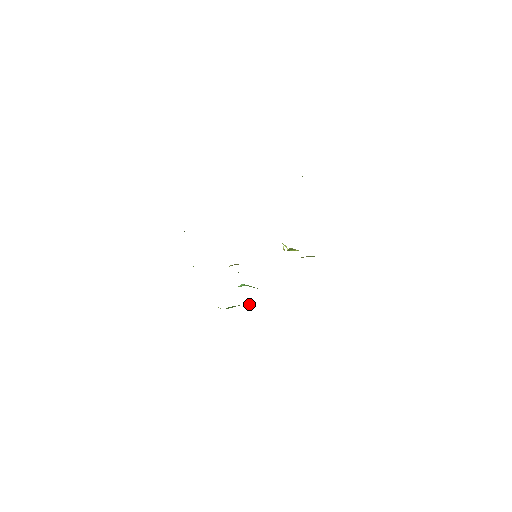
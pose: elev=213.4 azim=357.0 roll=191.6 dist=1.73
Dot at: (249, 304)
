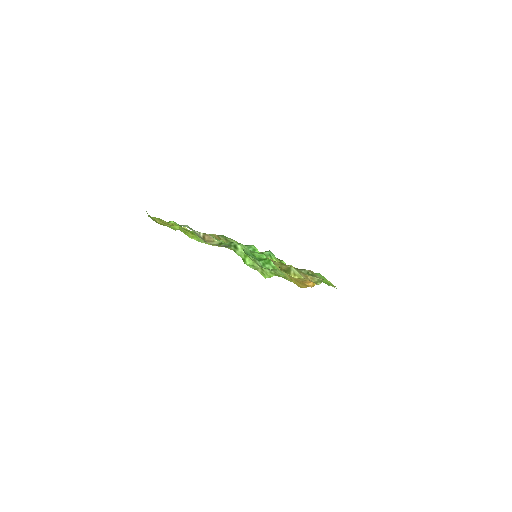
Dot at: (283, 262)
